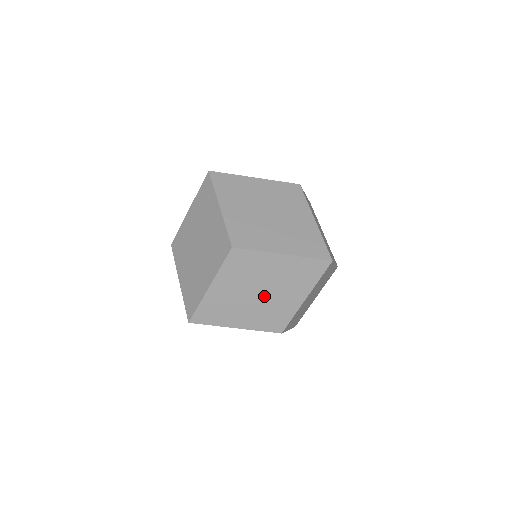
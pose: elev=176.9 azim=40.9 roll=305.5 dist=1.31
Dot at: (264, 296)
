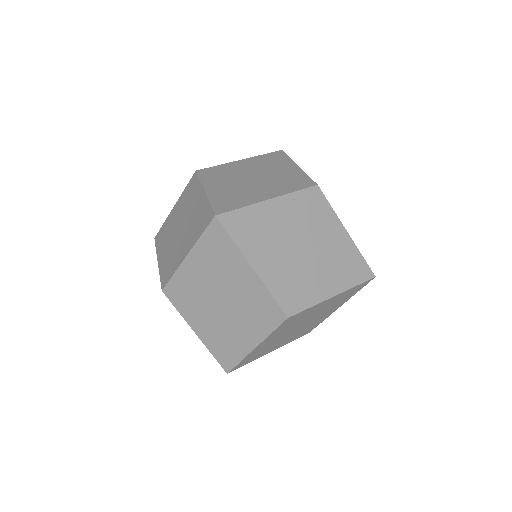
Dot at: (179, 235)
